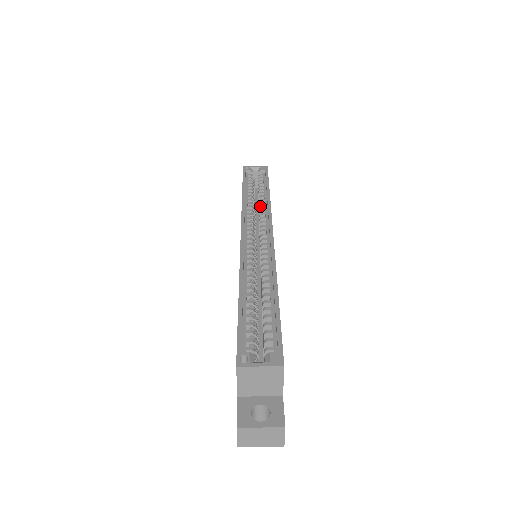
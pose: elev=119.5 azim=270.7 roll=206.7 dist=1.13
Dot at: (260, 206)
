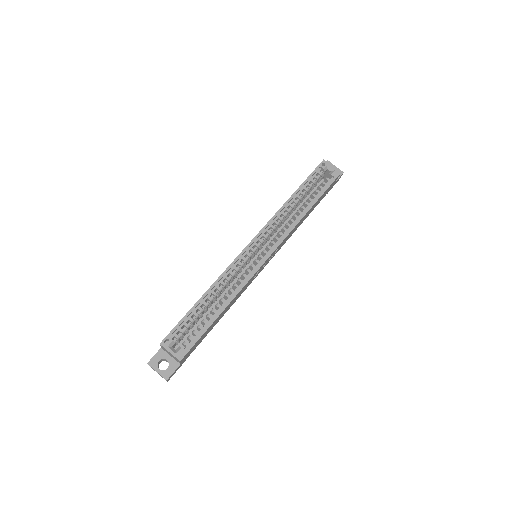
Dot at: (291, 219)
